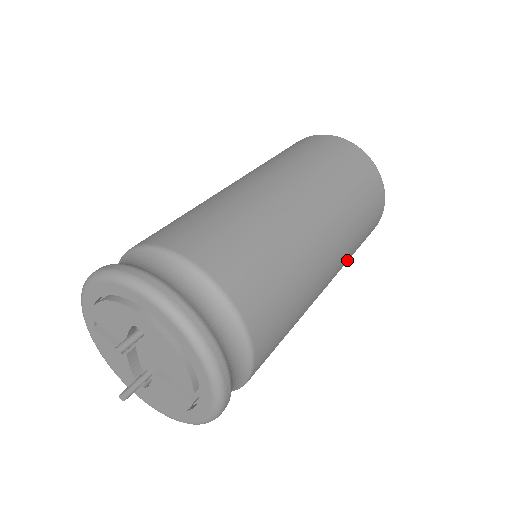
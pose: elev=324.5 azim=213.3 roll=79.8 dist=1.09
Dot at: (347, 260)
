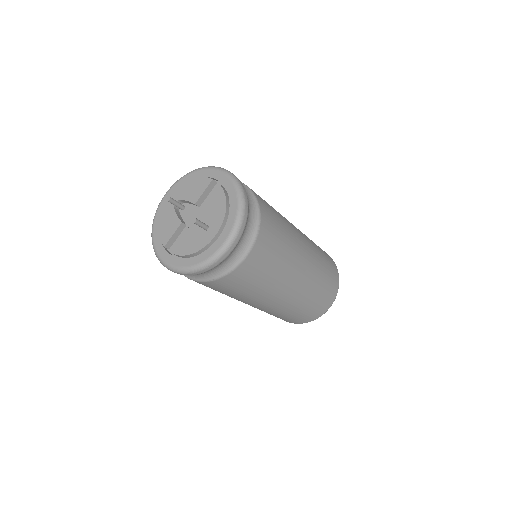
Dot at: occluded
